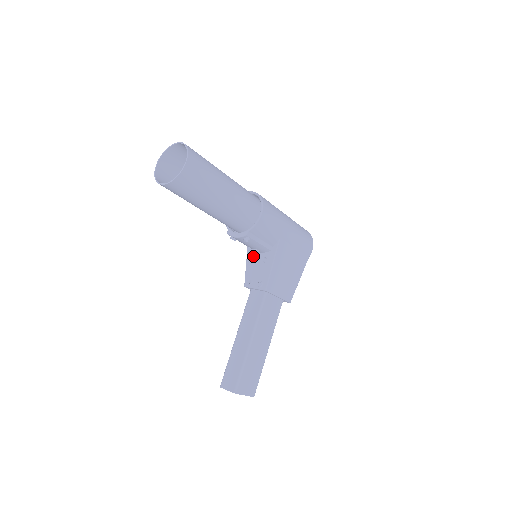
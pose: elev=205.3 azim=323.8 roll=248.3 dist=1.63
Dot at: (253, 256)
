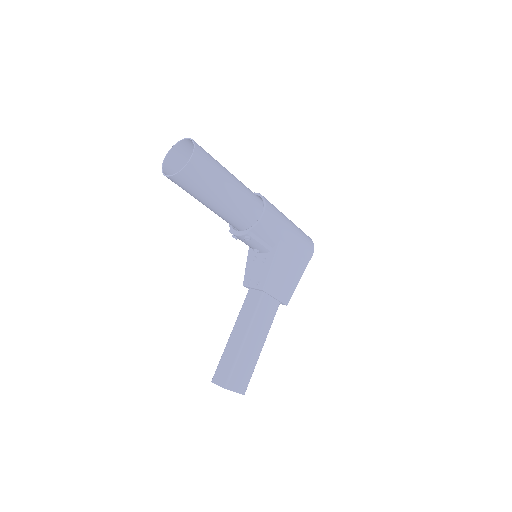
Dot at: (253, 256)
